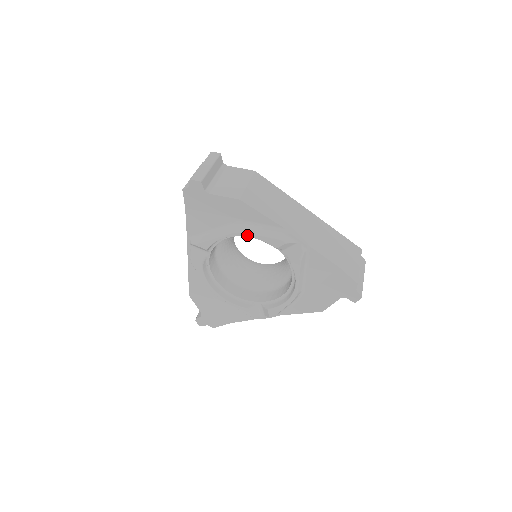
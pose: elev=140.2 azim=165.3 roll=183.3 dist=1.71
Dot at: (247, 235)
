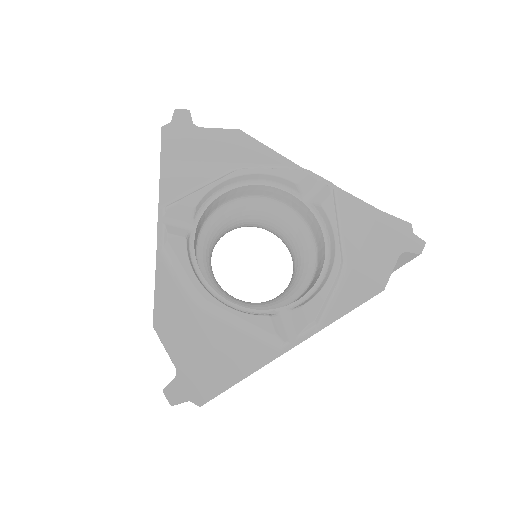
Dot at: (255, 171)
